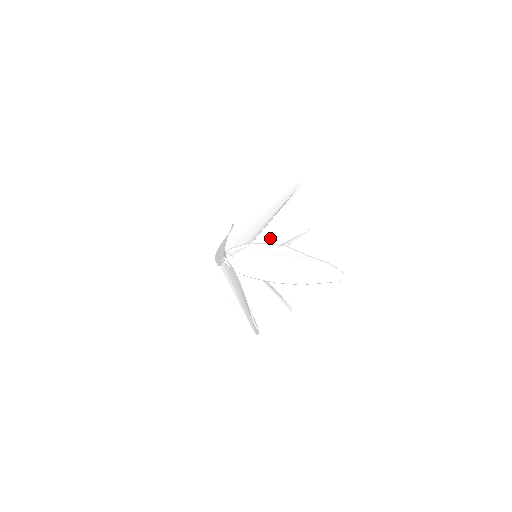
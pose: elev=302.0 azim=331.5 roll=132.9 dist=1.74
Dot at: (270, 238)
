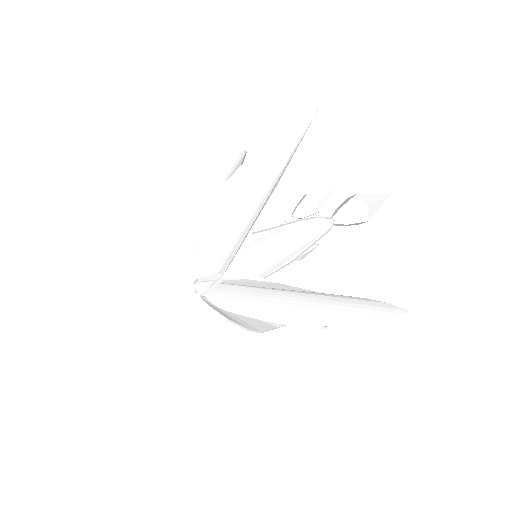
Dot at: (261, 248)
